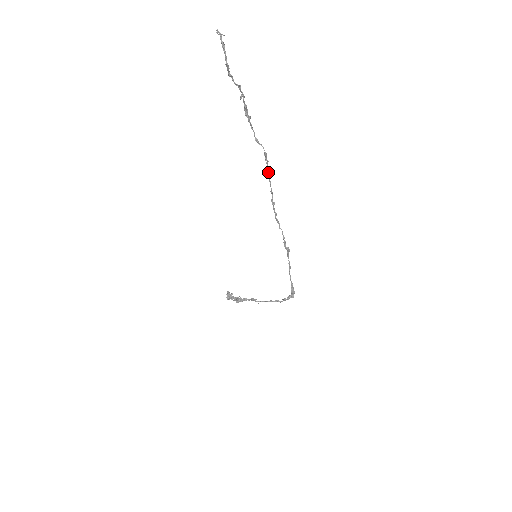
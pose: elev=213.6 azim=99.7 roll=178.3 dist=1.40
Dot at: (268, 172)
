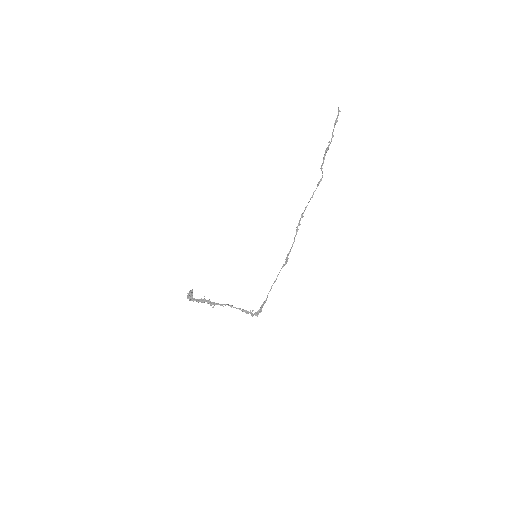
Dot at: occluded
